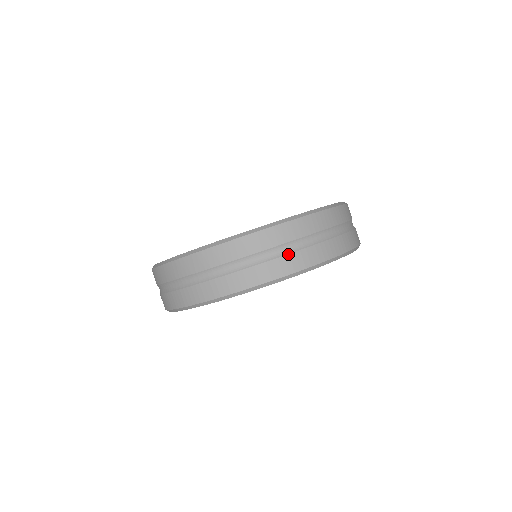
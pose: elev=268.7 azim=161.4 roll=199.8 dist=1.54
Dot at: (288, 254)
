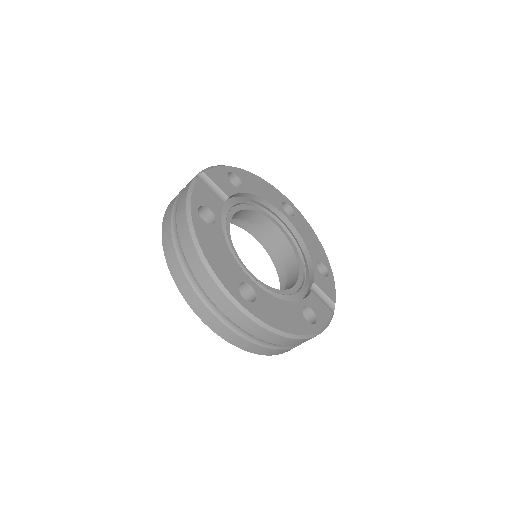
Dot at: (226, 326)
